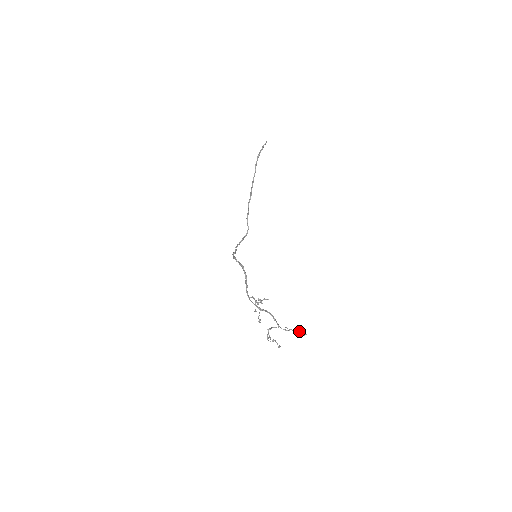
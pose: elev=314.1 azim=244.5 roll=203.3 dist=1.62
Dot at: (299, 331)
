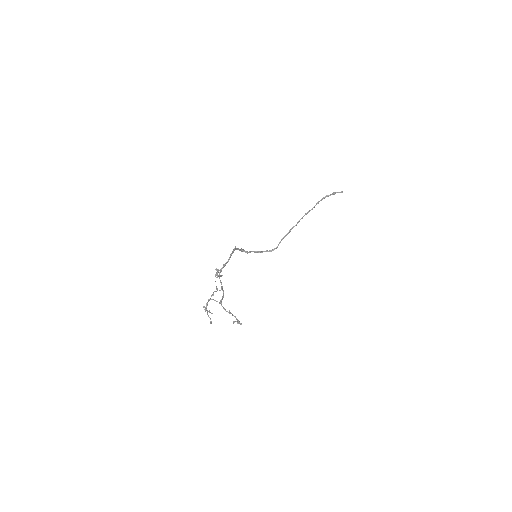
Dot at: (238, 320)
